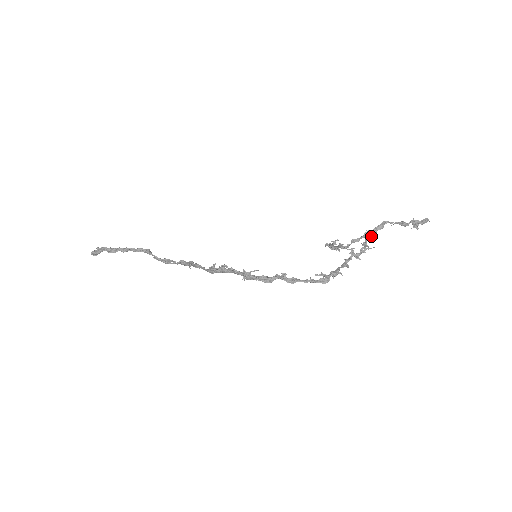
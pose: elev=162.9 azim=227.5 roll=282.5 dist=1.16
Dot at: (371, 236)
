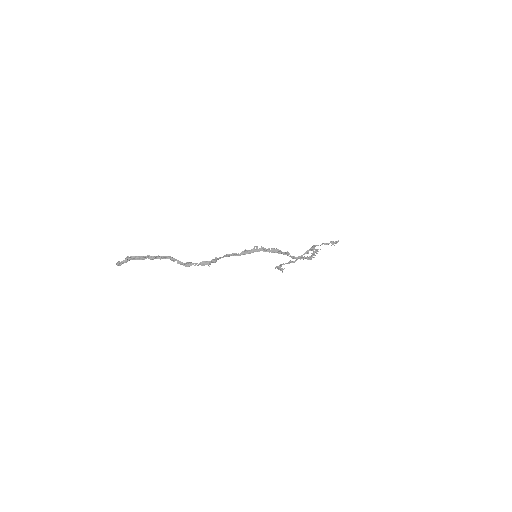
Dot at: occluded
